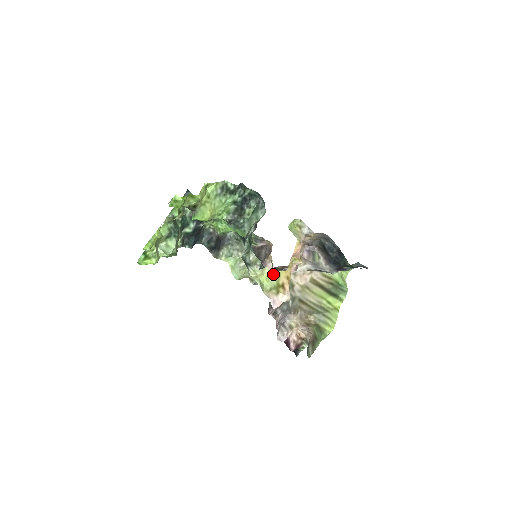
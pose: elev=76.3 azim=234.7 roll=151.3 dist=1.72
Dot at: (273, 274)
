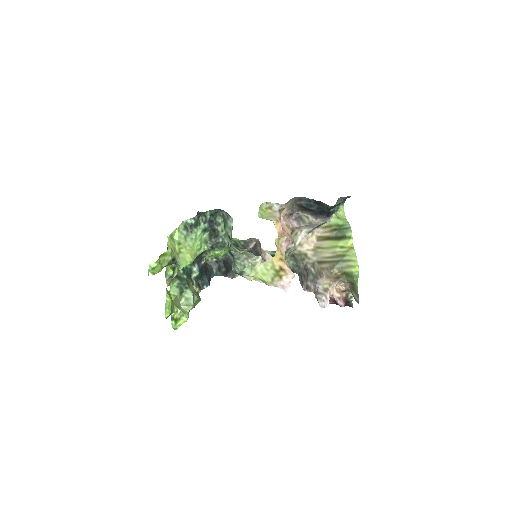
Dot at: (266, 266)
